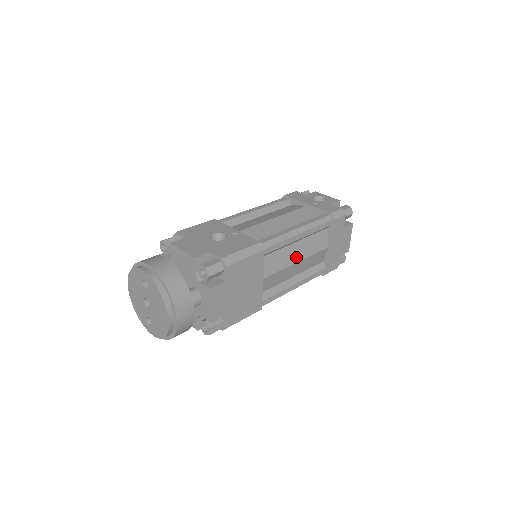
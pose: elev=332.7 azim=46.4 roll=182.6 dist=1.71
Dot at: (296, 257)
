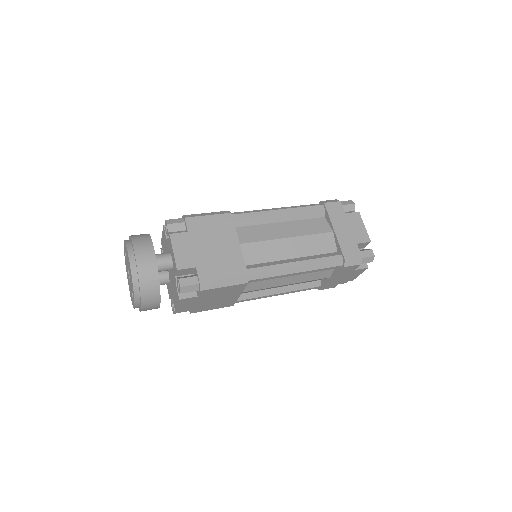
Dot at: (285, 234)
